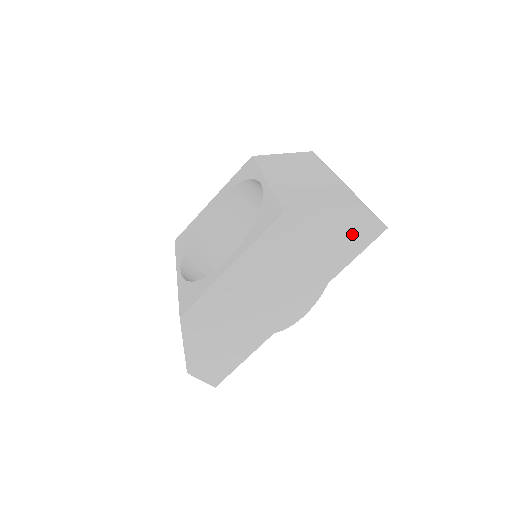
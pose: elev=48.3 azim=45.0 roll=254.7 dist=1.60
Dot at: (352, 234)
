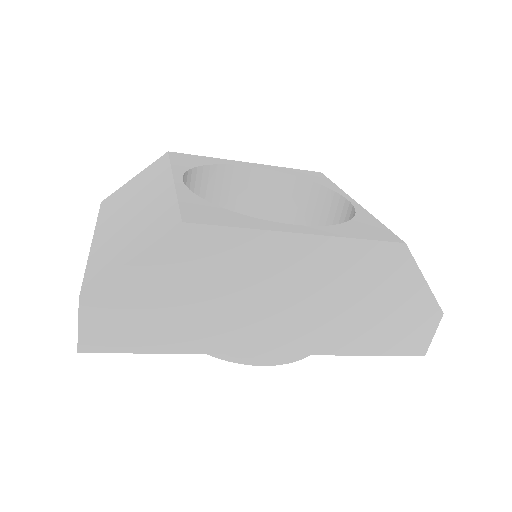
Dot at: (405, 330)
